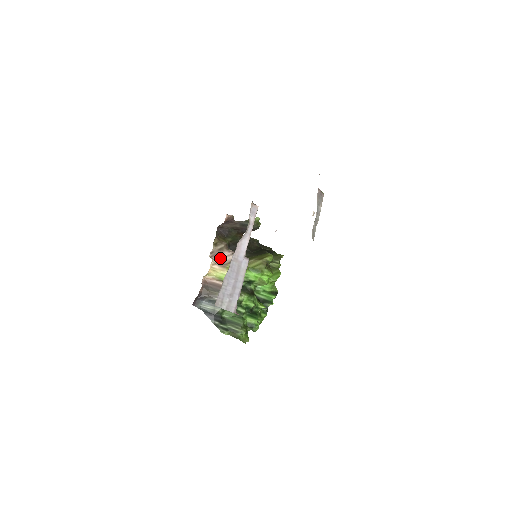
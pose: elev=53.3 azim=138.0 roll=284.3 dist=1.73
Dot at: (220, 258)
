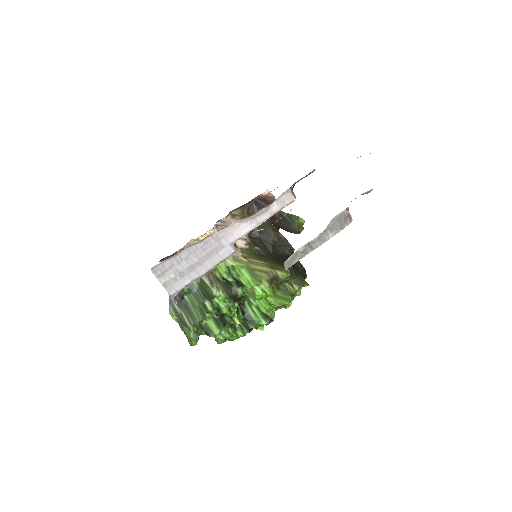
Dot at: occluded
